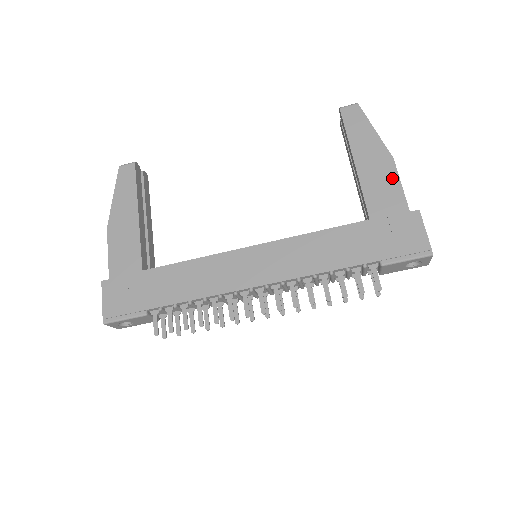
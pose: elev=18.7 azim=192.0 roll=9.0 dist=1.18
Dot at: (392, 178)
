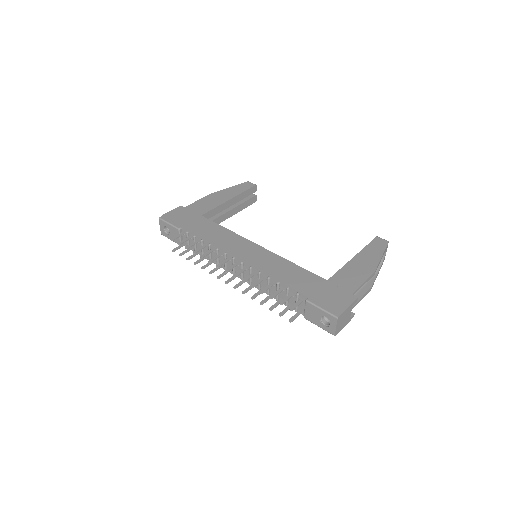
Dot at: (363, 276)
